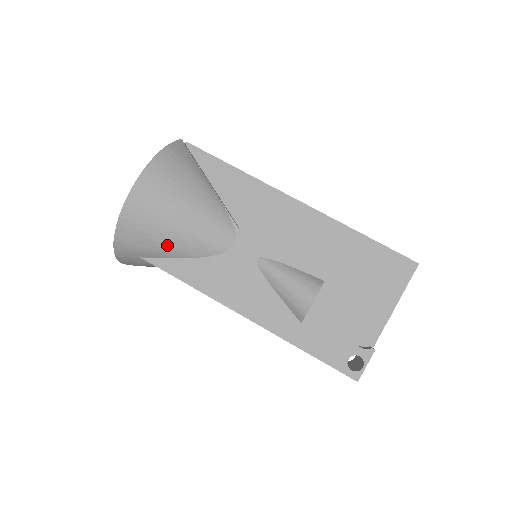
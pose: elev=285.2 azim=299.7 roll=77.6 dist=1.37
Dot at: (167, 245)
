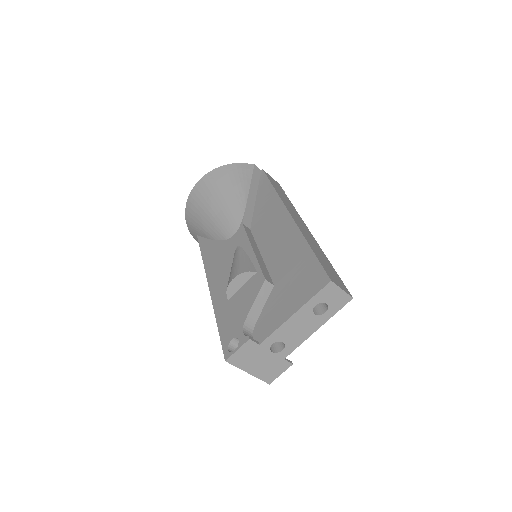
Dot at: (203, 225)
